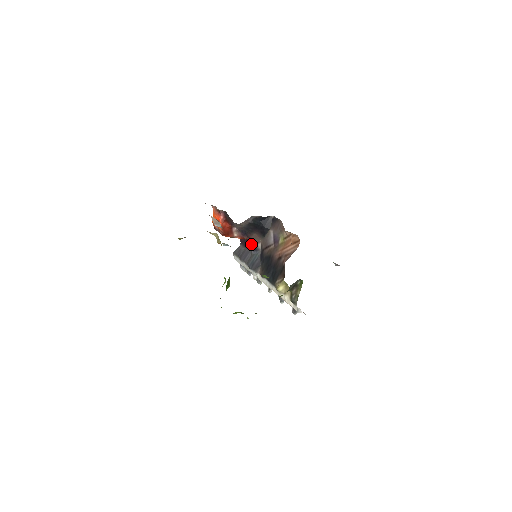
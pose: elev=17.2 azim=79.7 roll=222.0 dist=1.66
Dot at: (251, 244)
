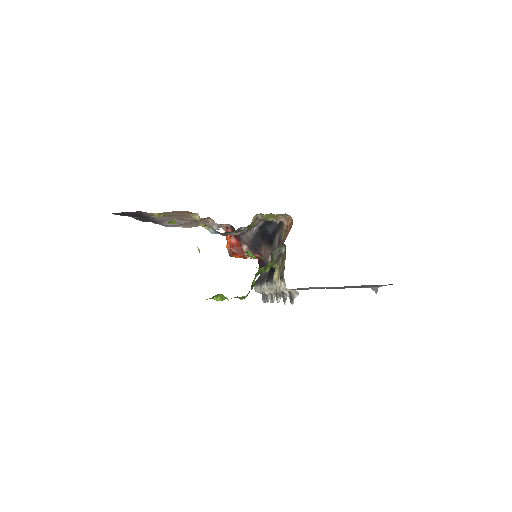
Dot at: (264, 262)
